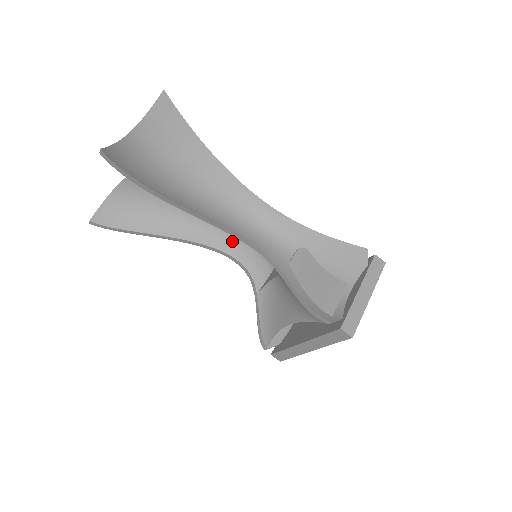
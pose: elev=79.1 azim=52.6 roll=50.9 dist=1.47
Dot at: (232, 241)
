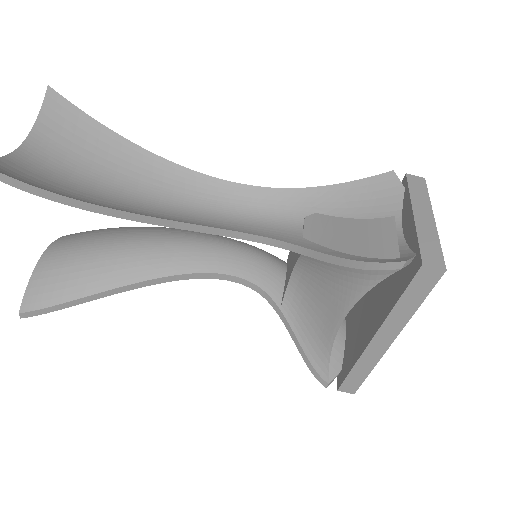
Dot at: (217, 255)
